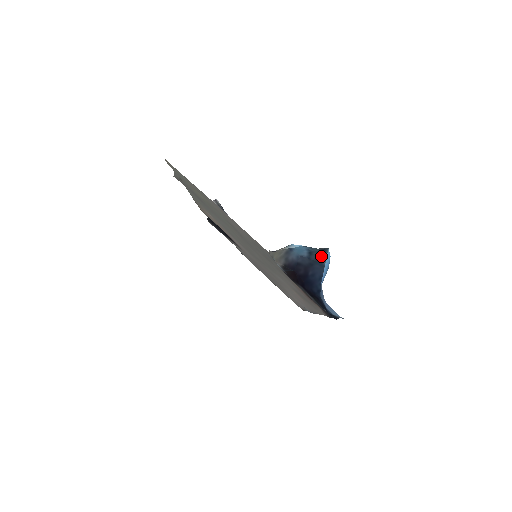
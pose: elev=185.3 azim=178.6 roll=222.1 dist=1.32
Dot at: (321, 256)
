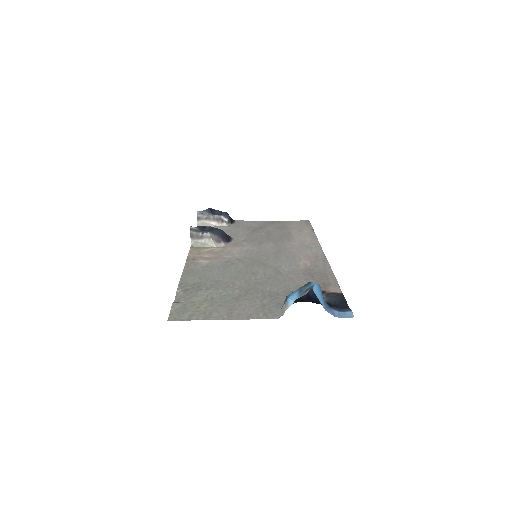
Dot at: (309, 283)
